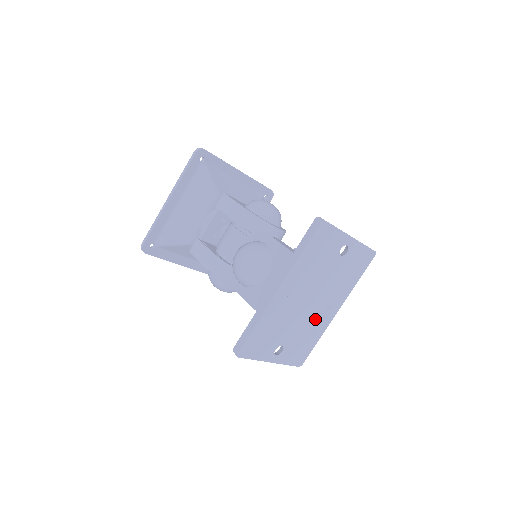
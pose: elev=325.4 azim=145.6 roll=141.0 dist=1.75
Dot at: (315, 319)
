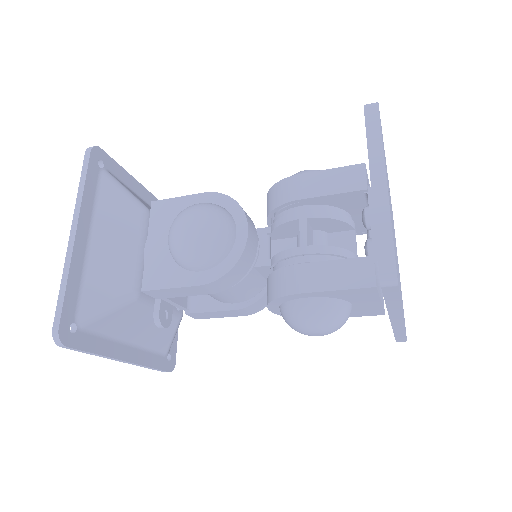
Dot at: occluded
